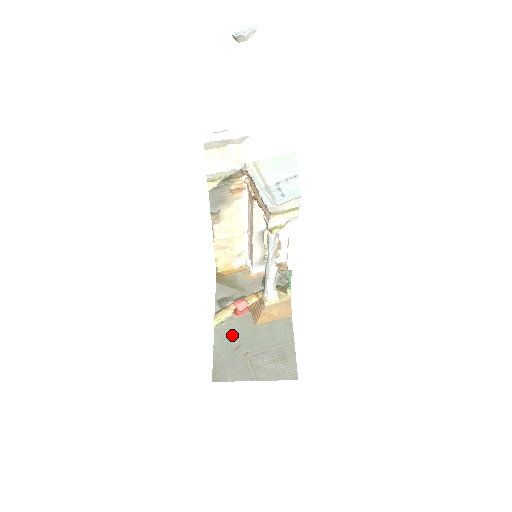
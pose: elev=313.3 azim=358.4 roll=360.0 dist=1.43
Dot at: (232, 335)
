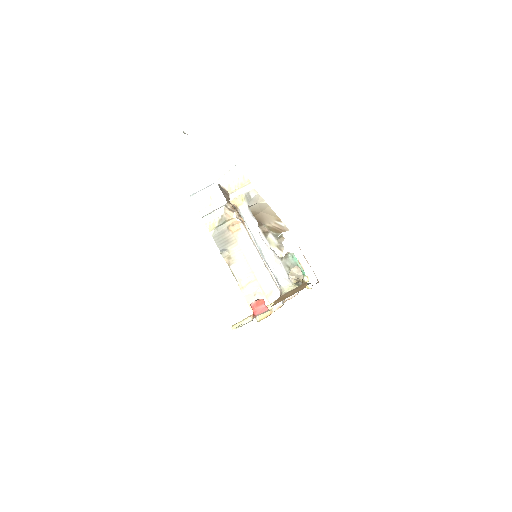
Dot at: occluded
